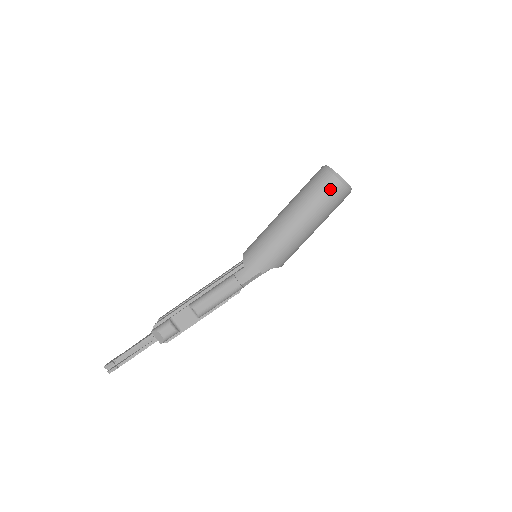
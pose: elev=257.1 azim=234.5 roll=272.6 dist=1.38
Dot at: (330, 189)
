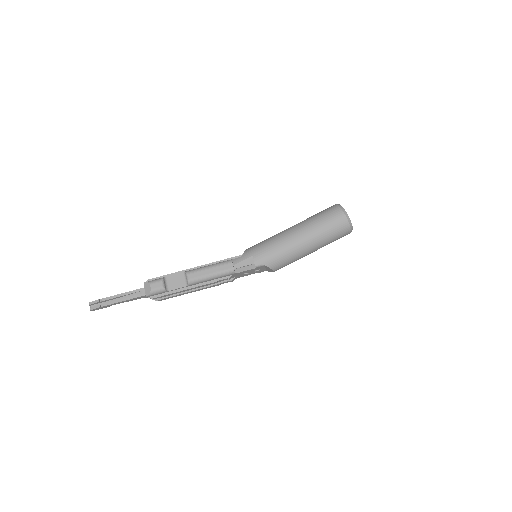
Dot at: (334, 218)
